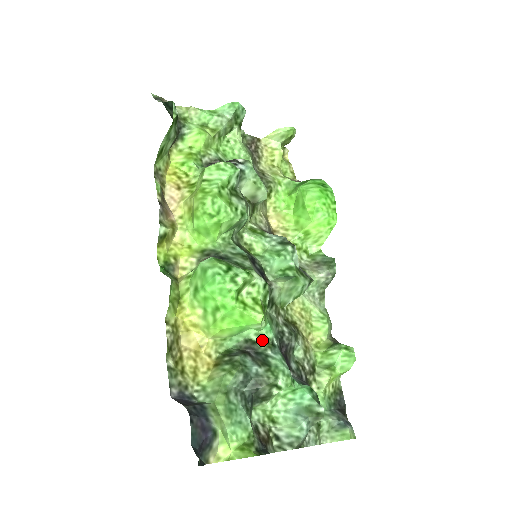
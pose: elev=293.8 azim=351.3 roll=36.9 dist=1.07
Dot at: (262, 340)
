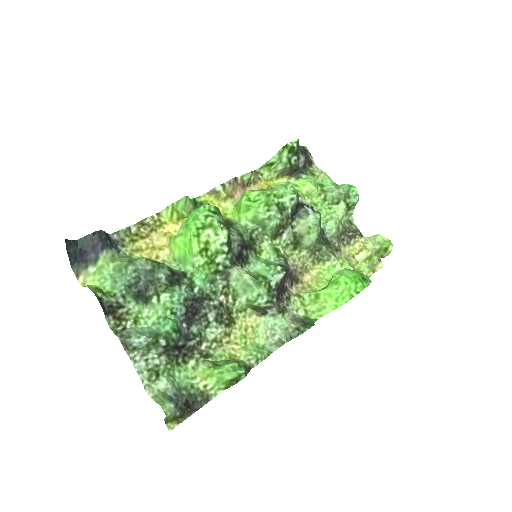
Dot at: (190, 279)
